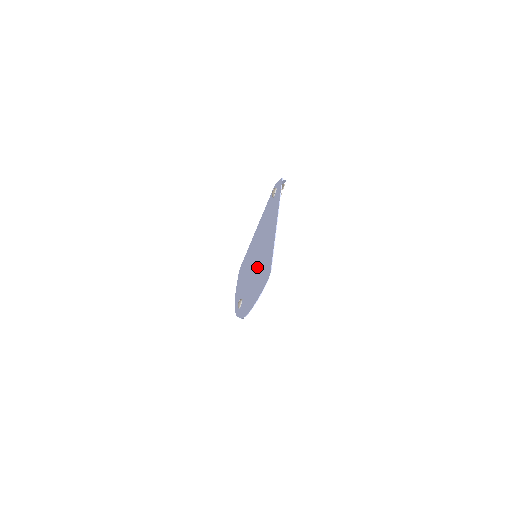
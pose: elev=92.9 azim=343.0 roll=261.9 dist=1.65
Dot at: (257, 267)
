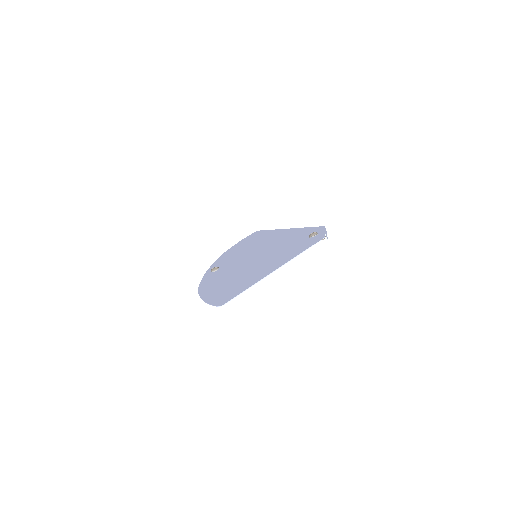
Dot at: (241, 271)
